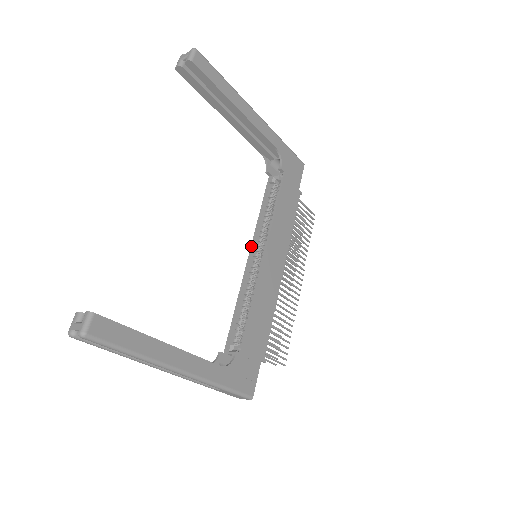
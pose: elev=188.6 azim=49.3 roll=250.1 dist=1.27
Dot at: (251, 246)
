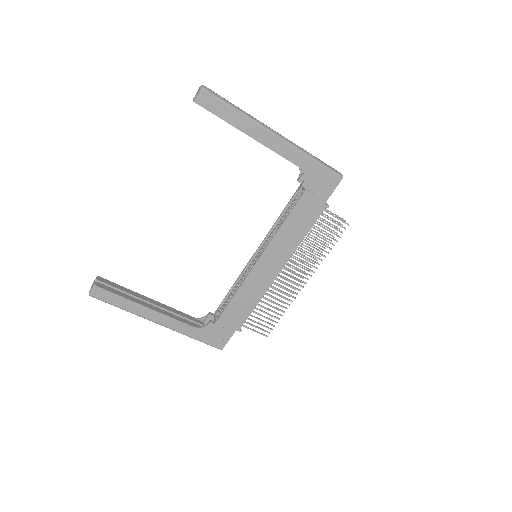
Dot at: (260, 244)
